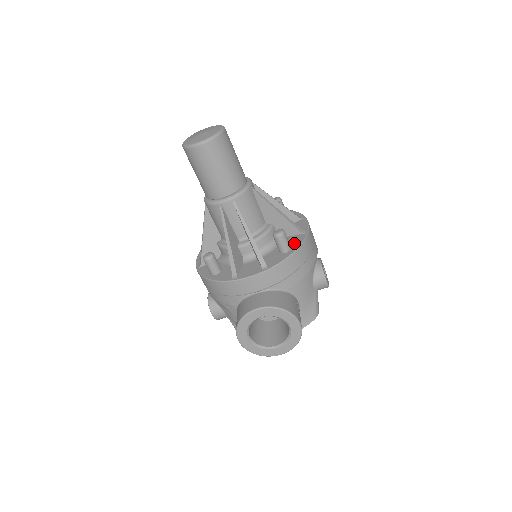
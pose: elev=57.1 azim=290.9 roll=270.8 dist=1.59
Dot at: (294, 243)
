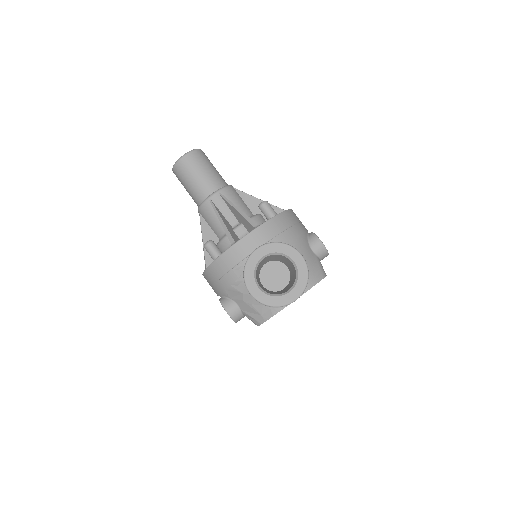
Dot at: occluded
